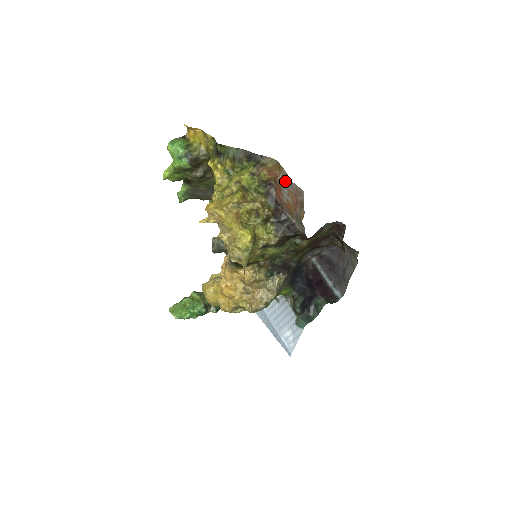
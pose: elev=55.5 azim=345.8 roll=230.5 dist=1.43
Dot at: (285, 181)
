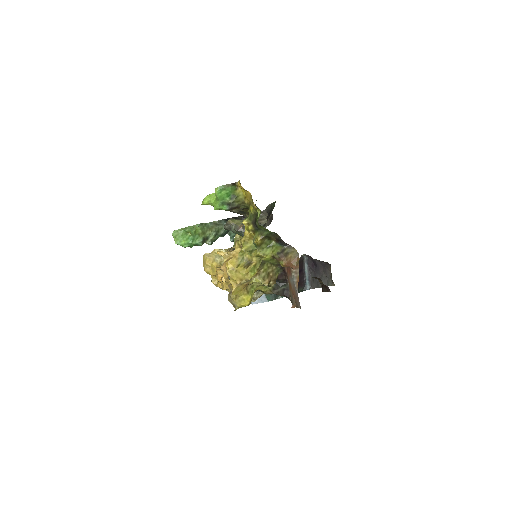
Dot at: (294, 282)
